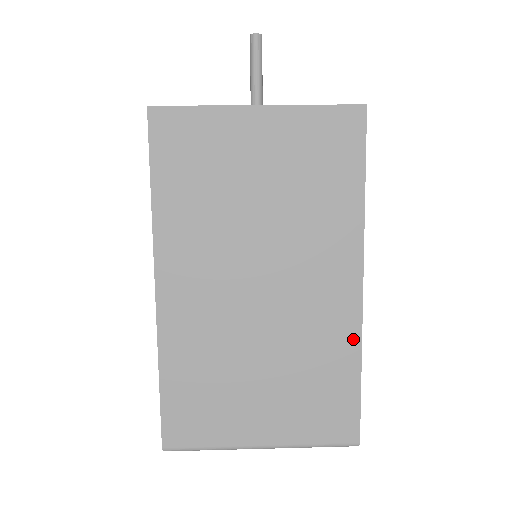
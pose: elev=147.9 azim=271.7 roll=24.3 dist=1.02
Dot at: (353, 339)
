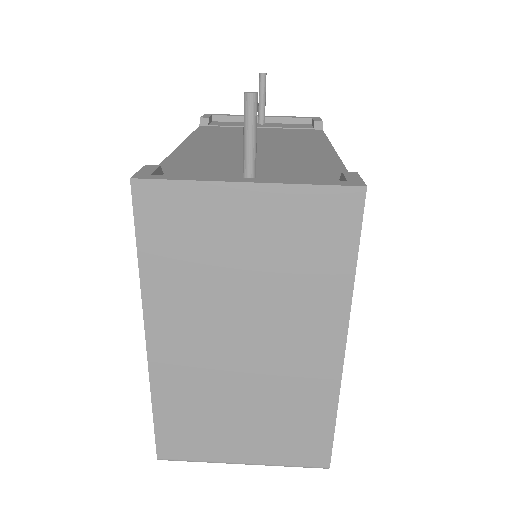
Dot at: (331, 393)
